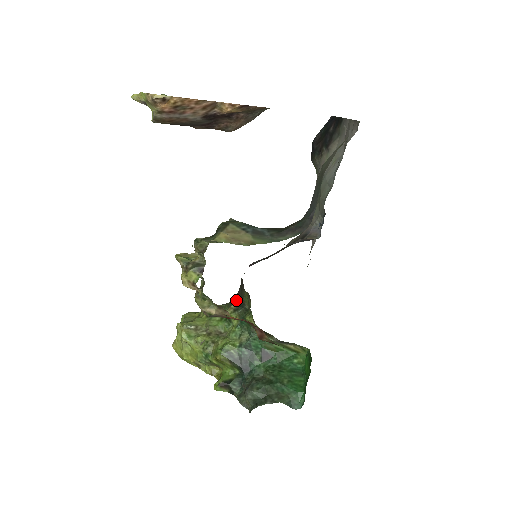
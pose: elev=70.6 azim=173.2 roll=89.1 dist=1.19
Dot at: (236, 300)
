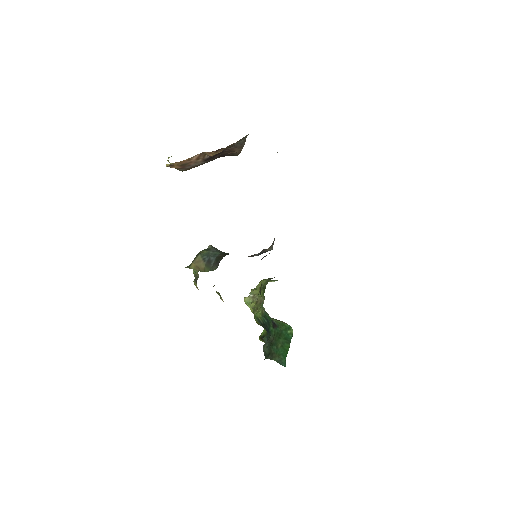
Dot at: occluded
